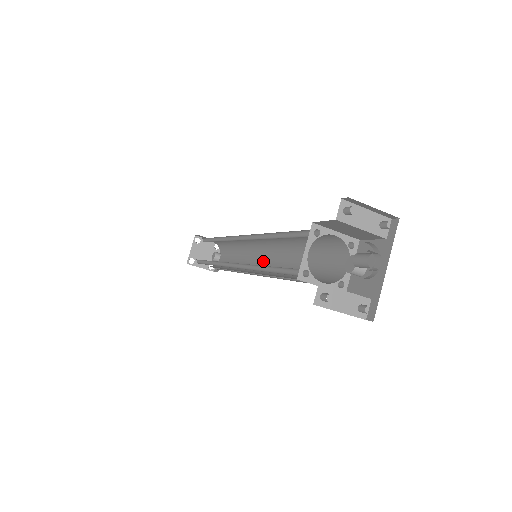
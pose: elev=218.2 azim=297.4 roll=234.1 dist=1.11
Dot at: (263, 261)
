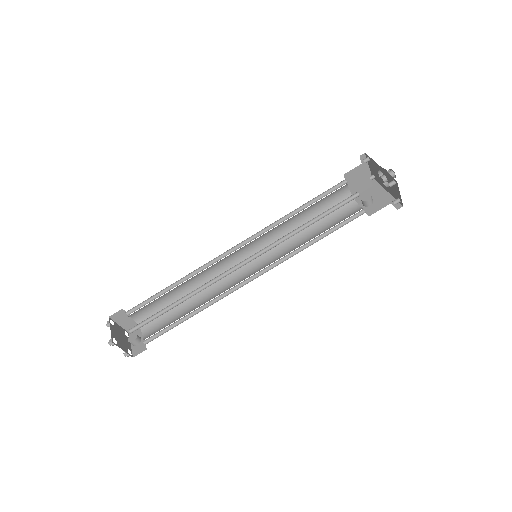
Dot at: (248, 272)
